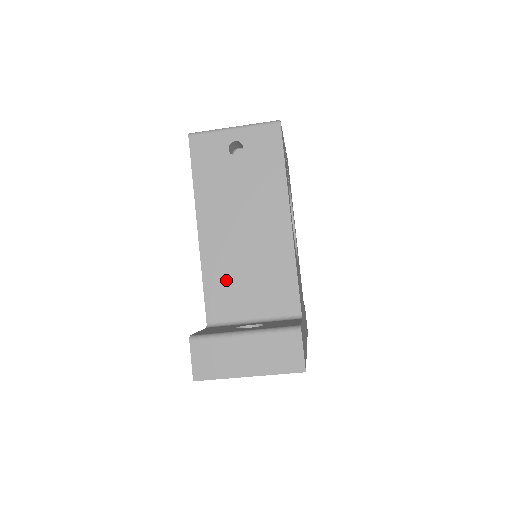
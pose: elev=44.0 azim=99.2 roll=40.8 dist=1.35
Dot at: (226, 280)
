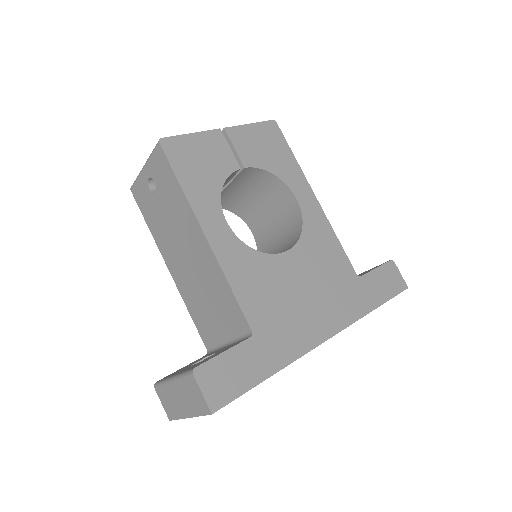
Dot at: (199, 309)
